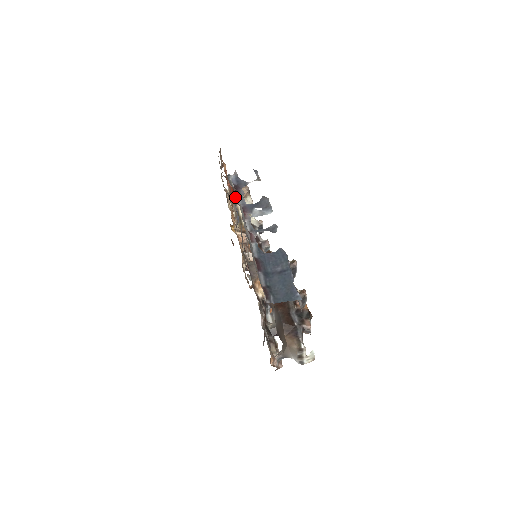
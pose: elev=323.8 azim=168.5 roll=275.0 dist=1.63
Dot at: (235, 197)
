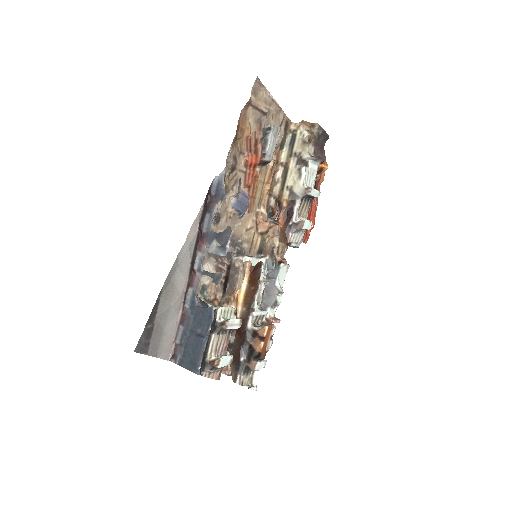
Dot at: (295, 142)
